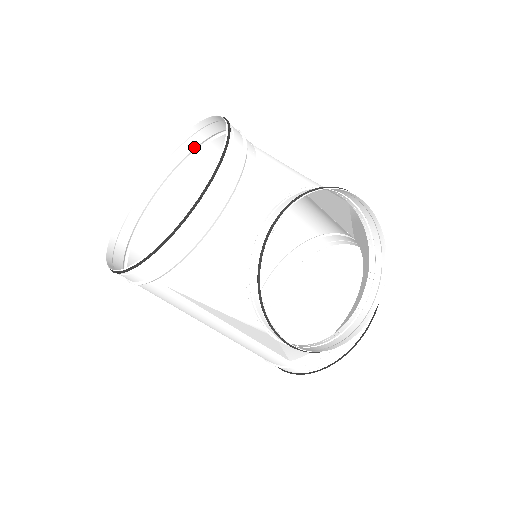
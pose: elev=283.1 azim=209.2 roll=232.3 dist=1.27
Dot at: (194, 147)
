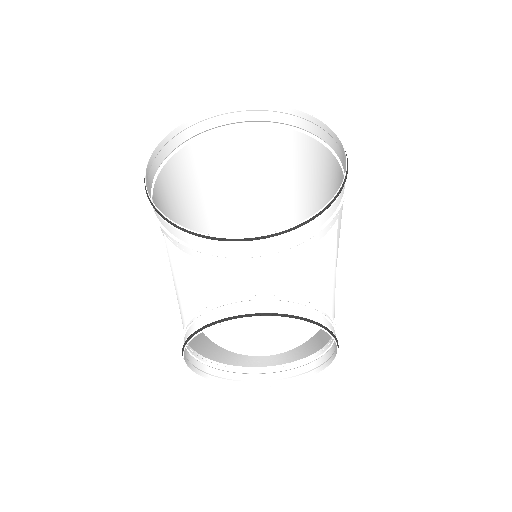
Dot at: (319, 136)
